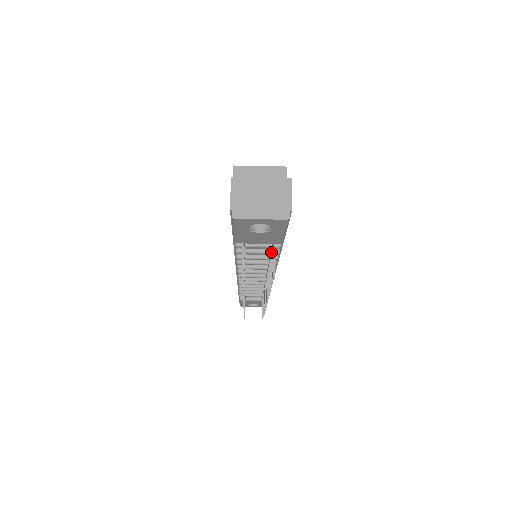
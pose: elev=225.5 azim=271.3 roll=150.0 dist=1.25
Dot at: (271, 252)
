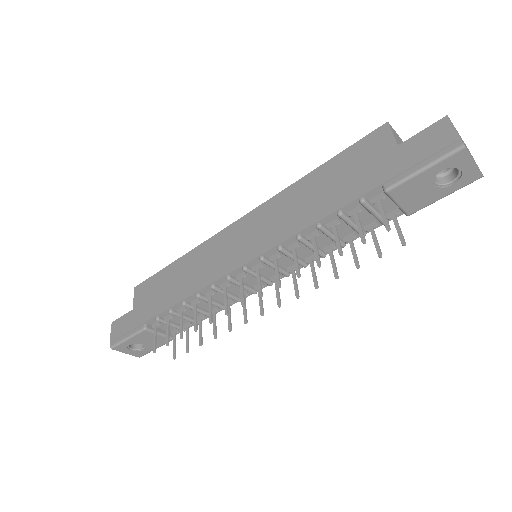
Dot at: (373, 228)
